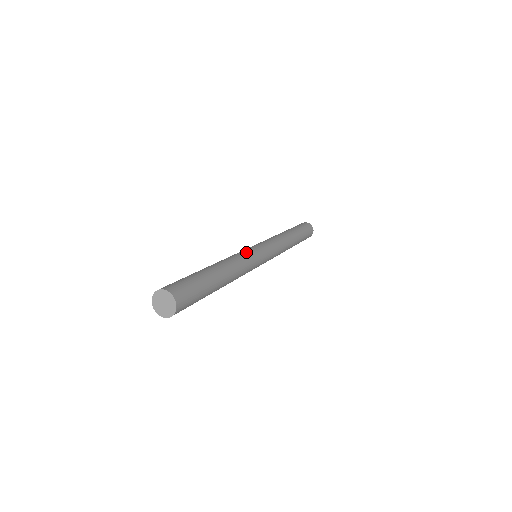
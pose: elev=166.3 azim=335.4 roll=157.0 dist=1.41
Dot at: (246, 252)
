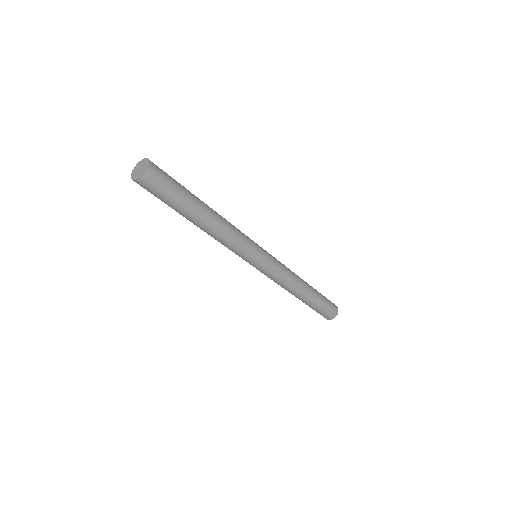
Dot at: occluded
